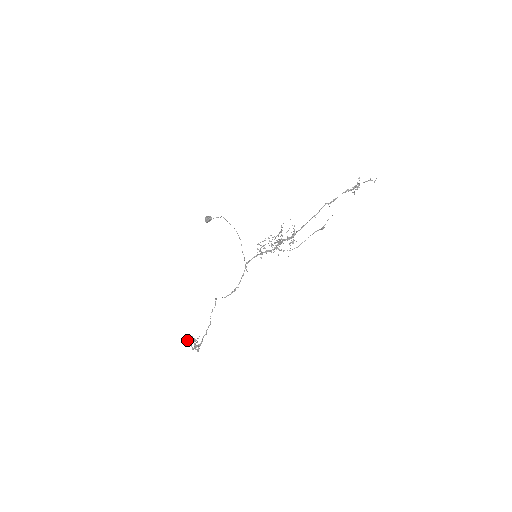
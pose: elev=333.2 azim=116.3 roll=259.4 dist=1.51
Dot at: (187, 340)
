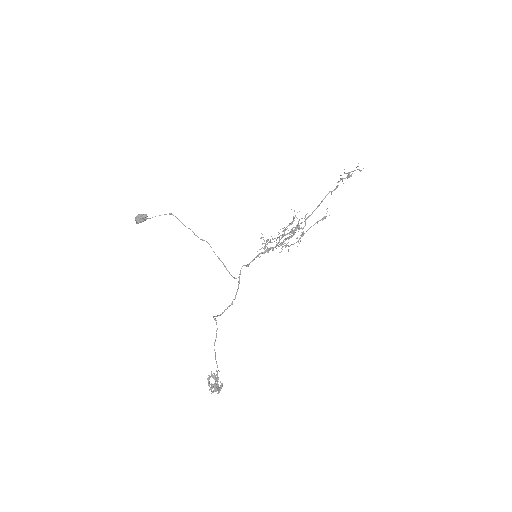
Dot at: (208, 381)
